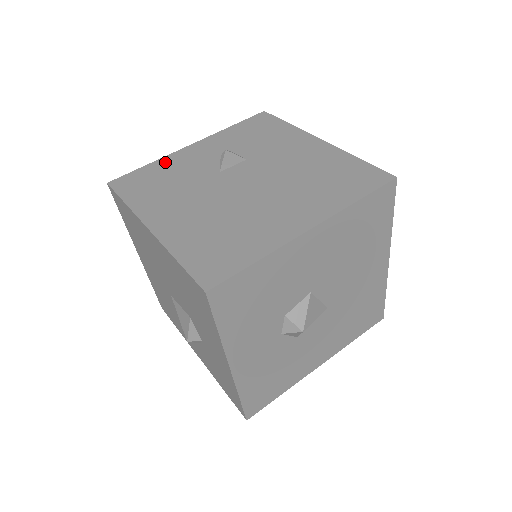
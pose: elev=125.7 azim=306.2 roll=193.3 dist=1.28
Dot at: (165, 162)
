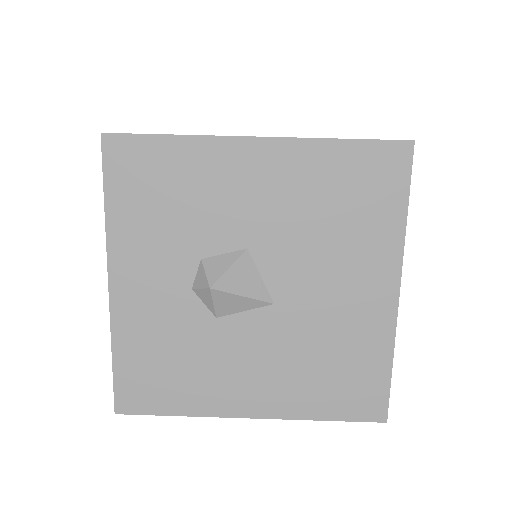
Dot at: occluded
